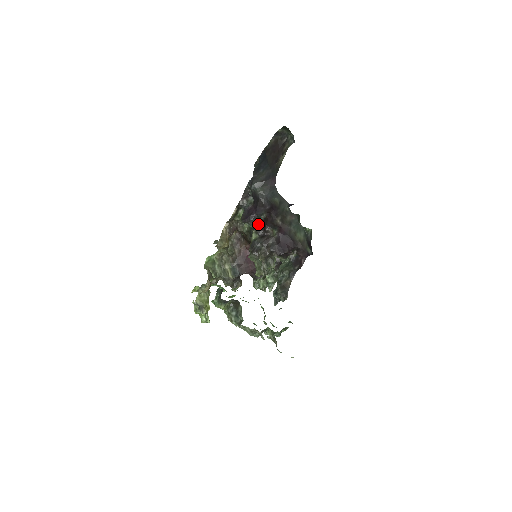
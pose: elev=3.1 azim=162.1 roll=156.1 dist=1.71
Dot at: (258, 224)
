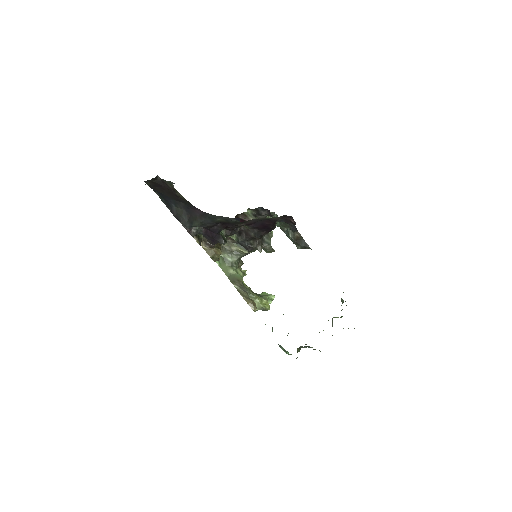
Dot at: (224, 230)
